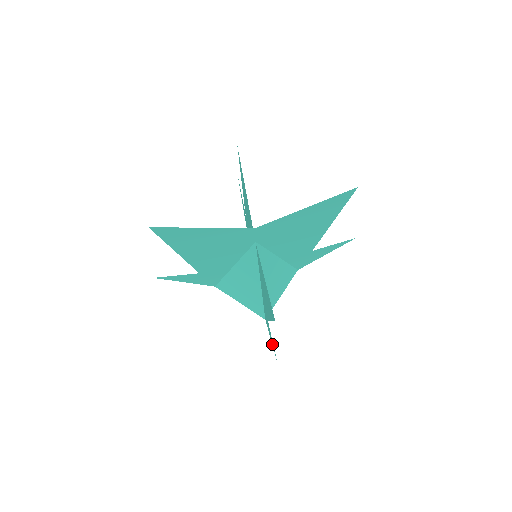
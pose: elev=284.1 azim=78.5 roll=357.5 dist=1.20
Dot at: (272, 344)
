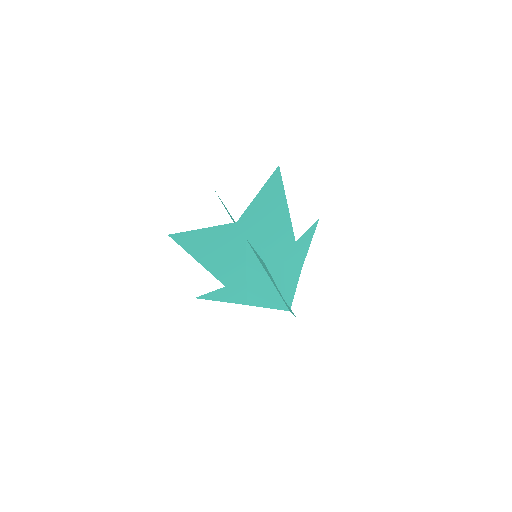
Dot at: (293, 314)
